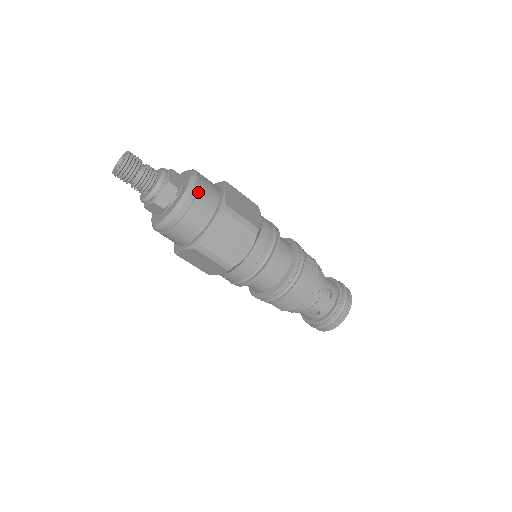
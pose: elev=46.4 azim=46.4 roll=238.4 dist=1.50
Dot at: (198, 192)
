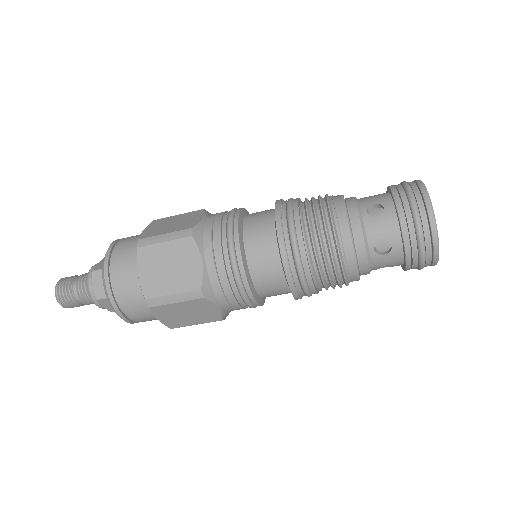
Dot at: (113, 254)
